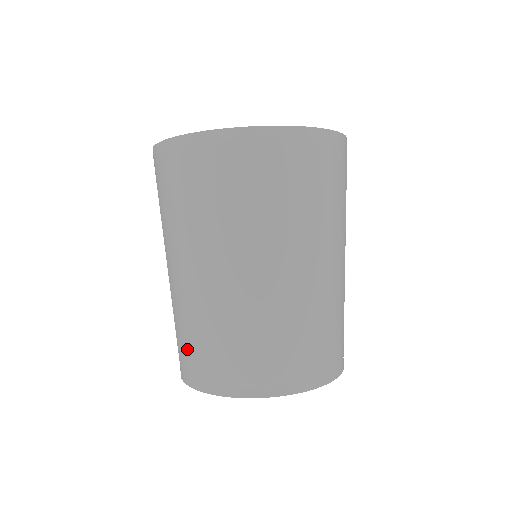
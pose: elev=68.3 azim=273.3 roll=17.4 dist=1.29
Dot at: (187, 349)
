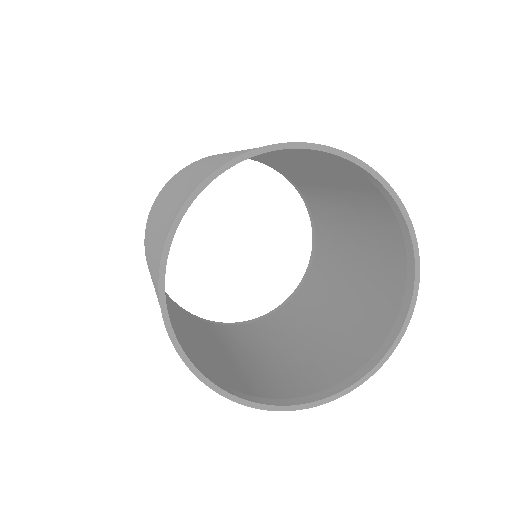
Dot at: (155, 269)
